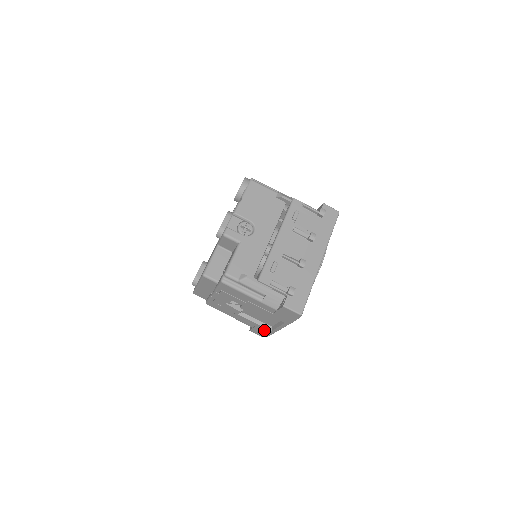
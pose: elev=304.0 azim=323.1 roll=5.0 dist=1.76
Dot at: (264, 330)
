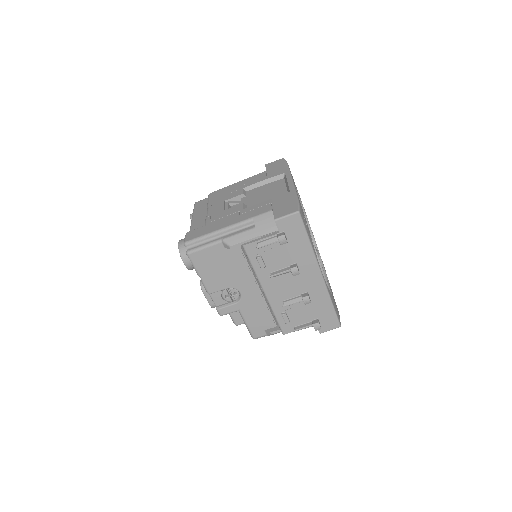
Dot at: occluded
